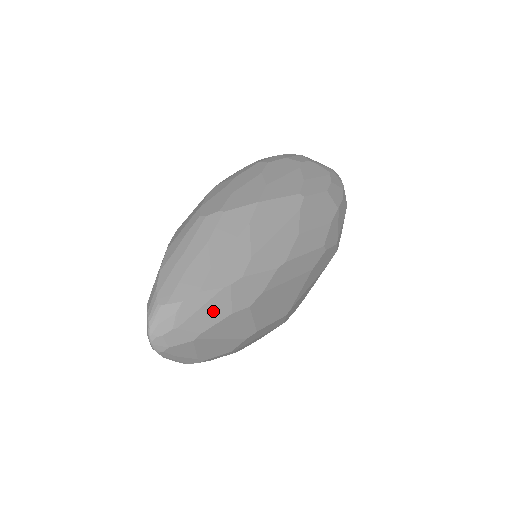
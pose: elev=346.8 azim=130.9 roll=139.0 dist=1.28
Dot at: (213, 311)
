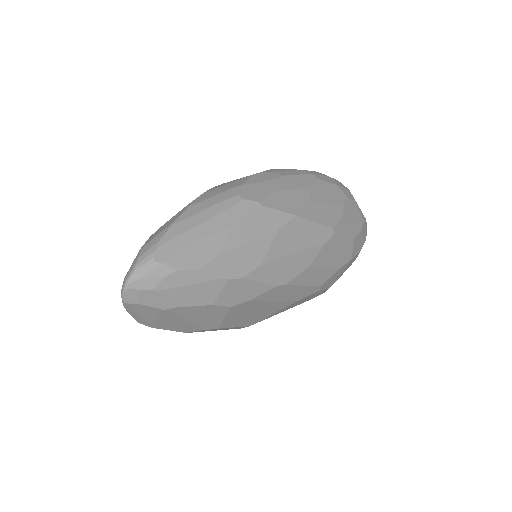
Dot at: (198, 293)
